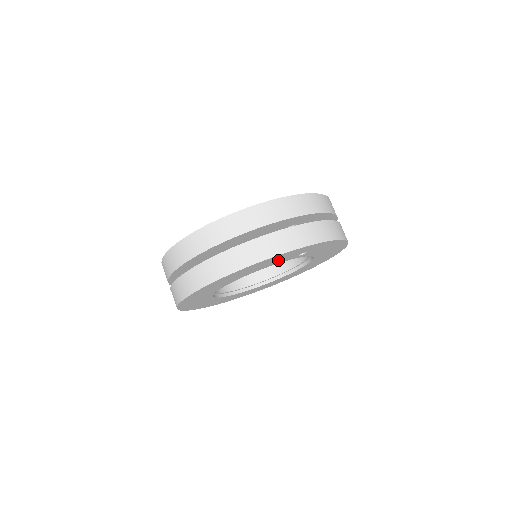
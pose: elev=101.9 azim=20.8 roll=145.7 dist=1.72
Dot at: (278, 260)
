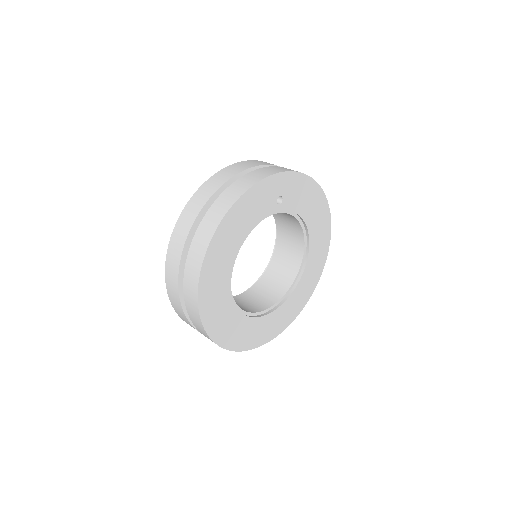
Dot at: (258, 209)
